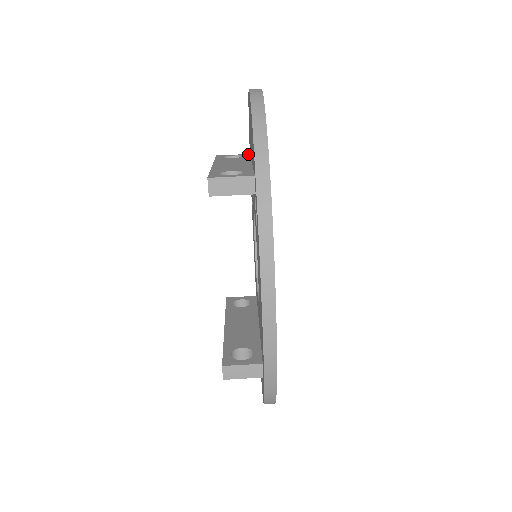
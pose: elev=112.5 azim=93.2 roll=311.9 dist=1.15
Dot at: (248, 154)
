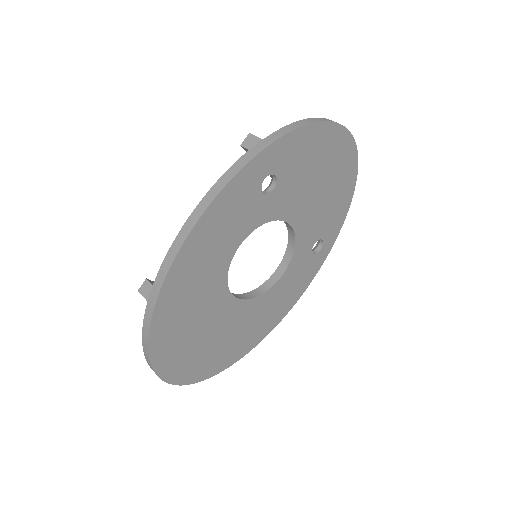
Dot at: occluded
